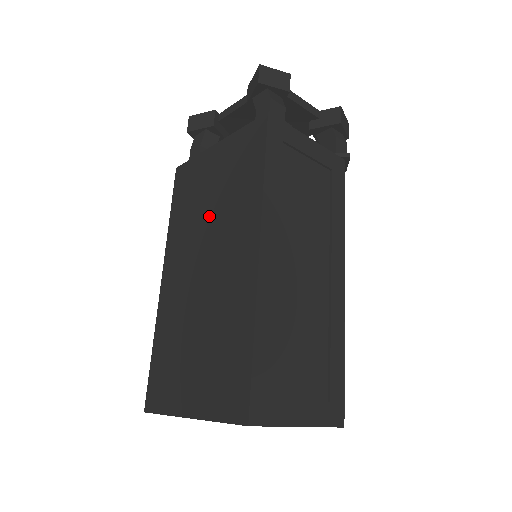
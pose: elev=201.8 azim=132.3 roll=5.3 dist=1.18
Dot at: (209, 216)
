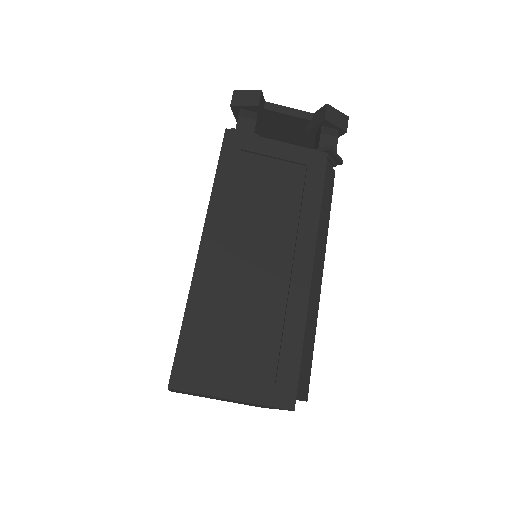
Dot at: occluded
